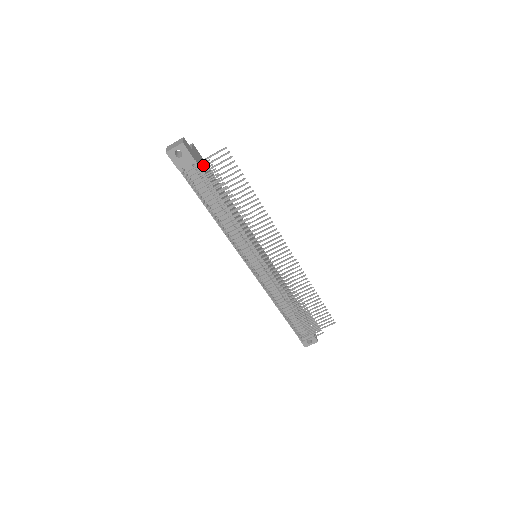
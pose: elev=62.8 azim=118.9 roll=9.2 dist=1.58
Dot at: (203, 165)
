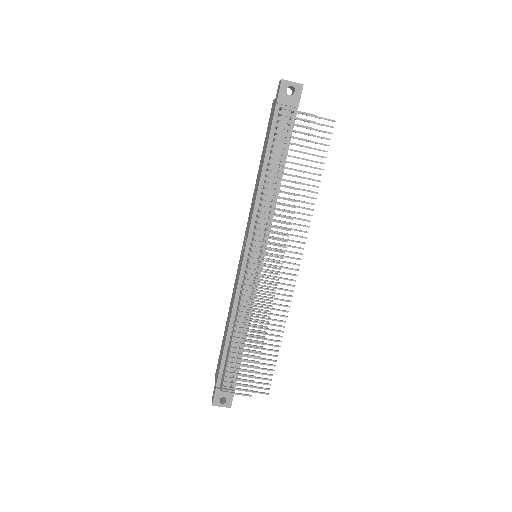
Dot at: occluded
